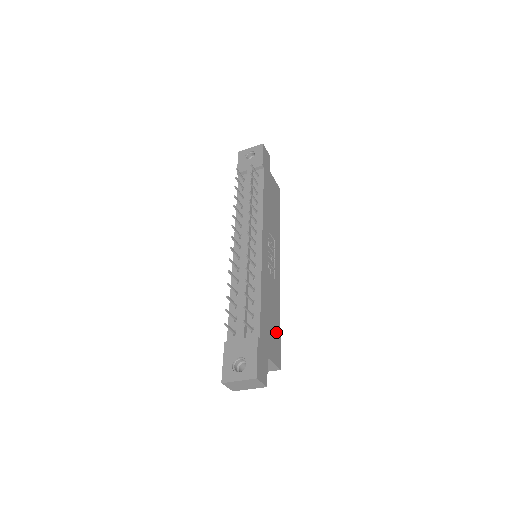
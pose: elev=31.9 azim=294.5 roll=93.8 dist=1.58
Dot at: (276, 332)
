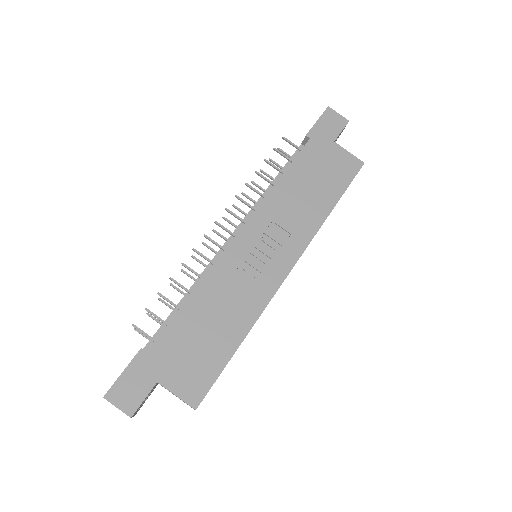
Dot at: (213, 357)
